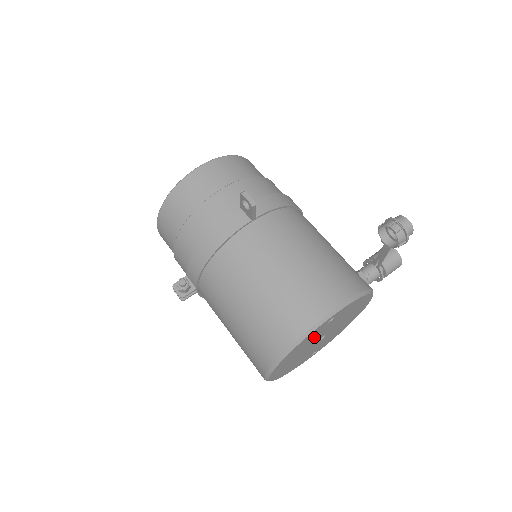
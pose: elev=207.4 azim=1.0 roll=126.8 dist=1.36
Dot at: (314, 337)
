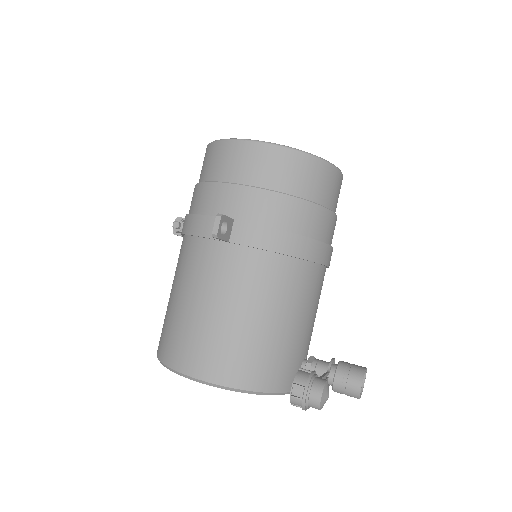
Dot at: occluded
